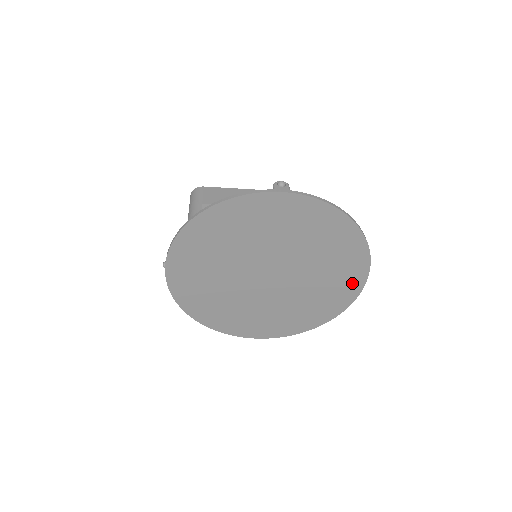
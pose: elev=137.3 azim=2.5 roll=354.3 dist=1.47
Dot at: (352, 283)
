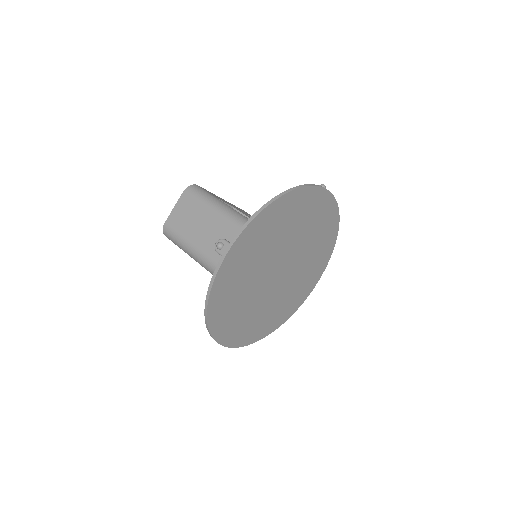
Dot at: (309, 287)
